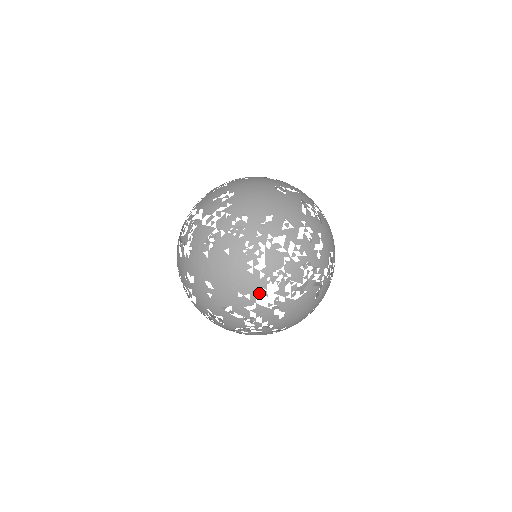
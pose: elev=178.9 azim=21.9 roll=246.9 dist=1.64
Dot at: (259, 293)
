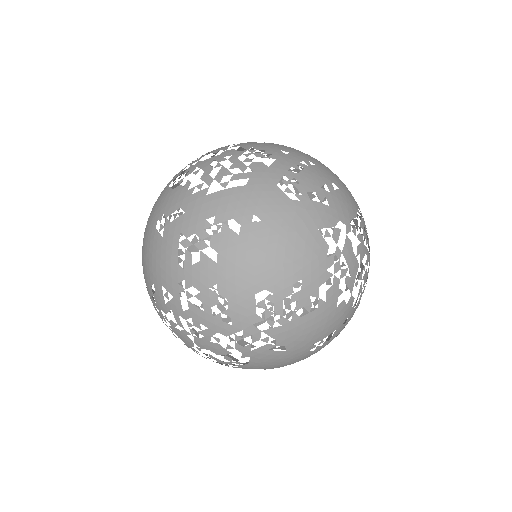
Dot at: occluded
